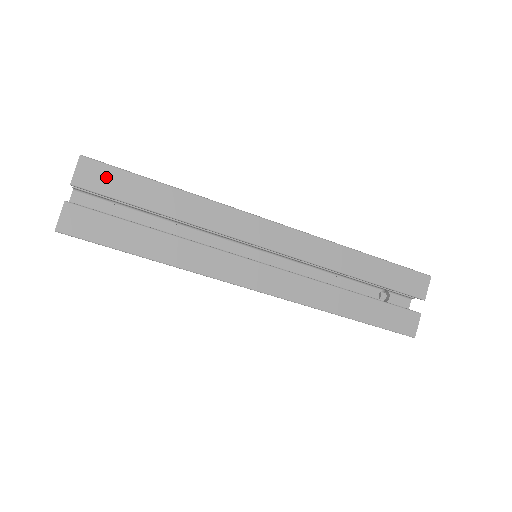
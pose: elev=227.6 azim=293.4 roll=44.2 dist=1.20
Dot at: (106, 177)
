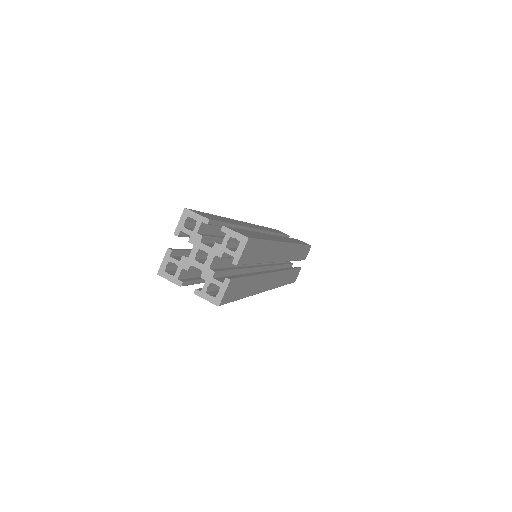
Dot at: (252, 250)
